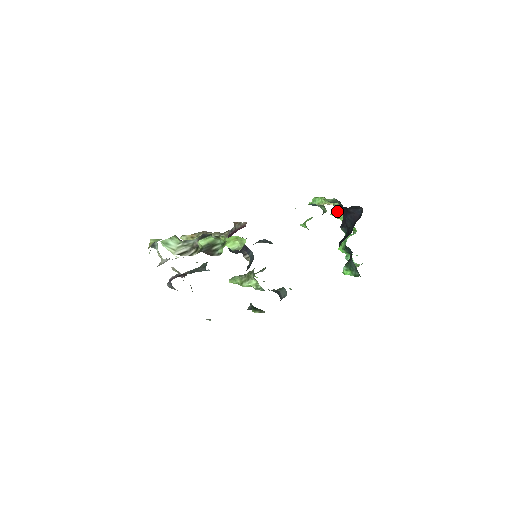
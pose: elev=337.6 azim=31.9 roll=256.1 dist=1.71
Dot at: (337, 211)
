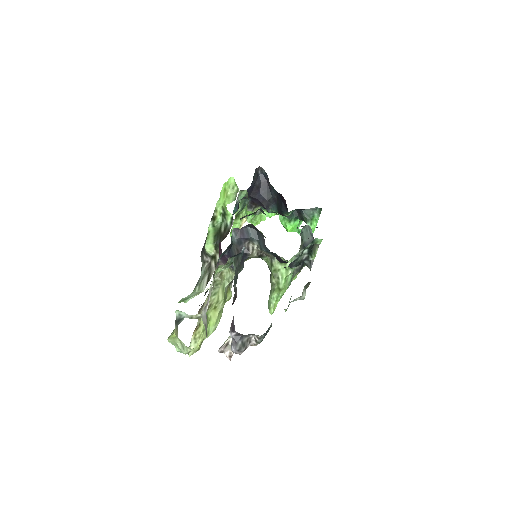
Dot at: occluded
